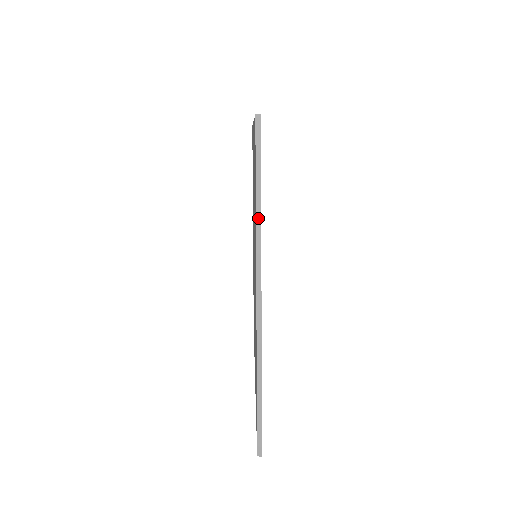
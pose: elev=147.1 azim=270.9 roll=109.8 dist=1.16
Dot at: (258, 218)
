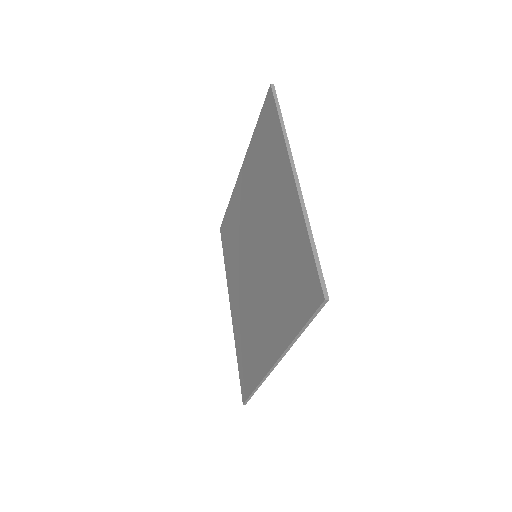
Dot at: (283, 129)
